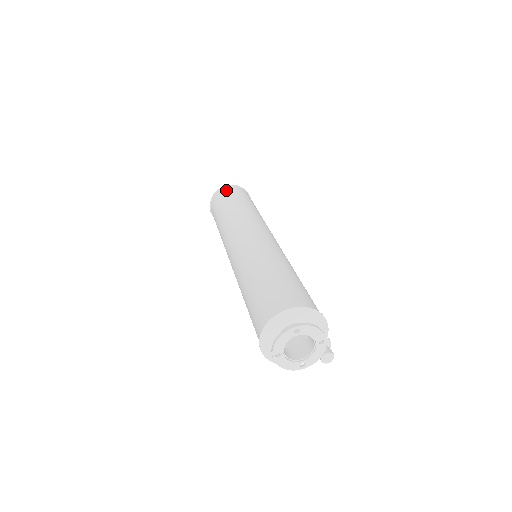
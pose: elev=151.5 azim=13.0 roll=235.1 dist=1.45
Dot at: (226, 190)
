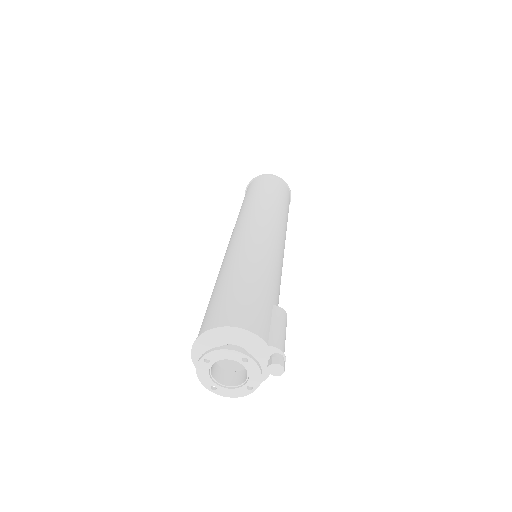
Dot at: (247, 188)
